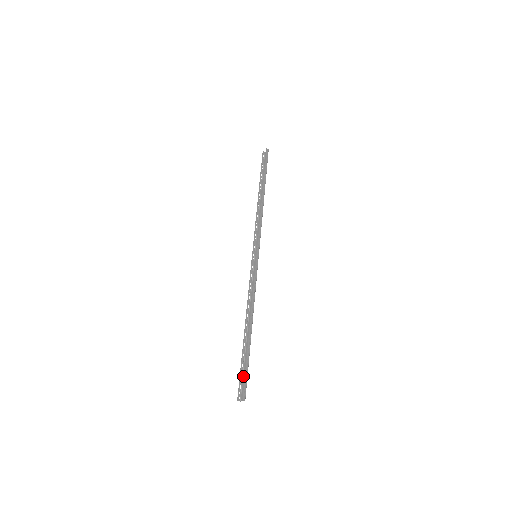
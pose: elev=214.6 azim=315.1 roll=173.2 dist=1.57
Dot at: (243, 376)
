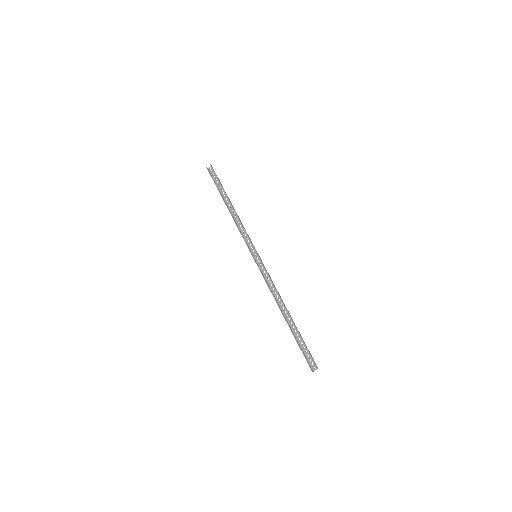
Dot at: (304, 352)
